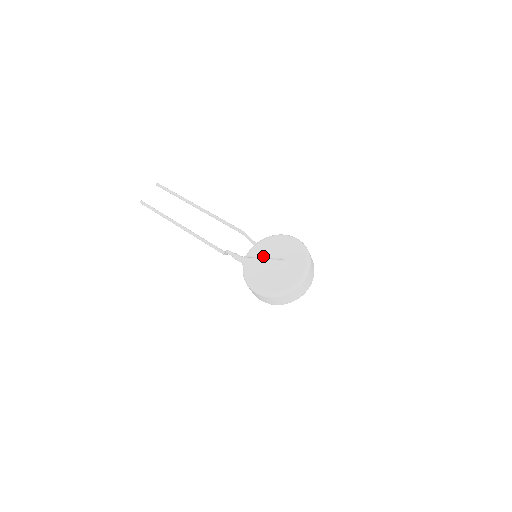
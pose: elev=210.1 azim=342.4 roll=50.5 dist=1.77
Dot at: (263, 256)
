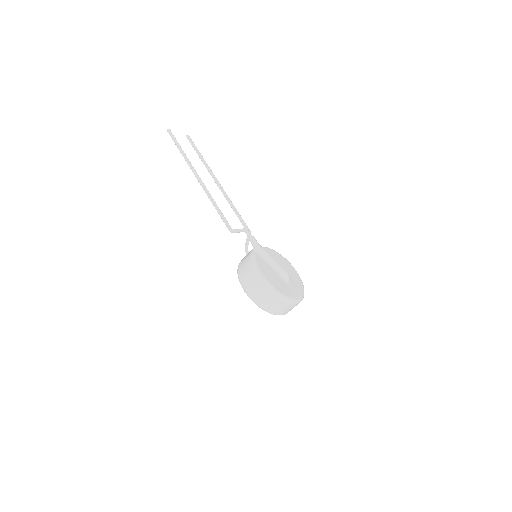
Dot at: occluded
